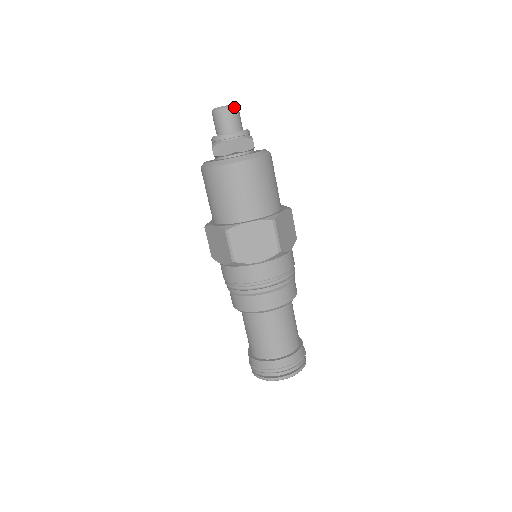
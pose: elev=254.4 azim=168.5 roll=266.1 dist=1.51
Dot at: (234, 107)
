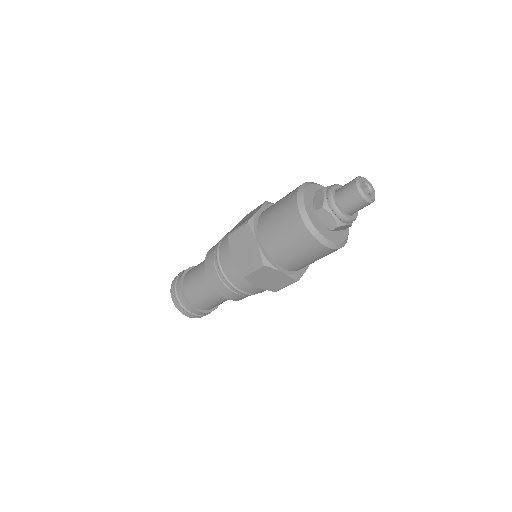
Dot at: (374, 194)
